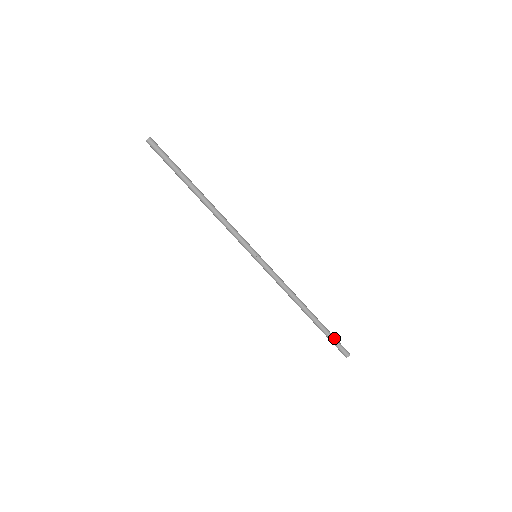
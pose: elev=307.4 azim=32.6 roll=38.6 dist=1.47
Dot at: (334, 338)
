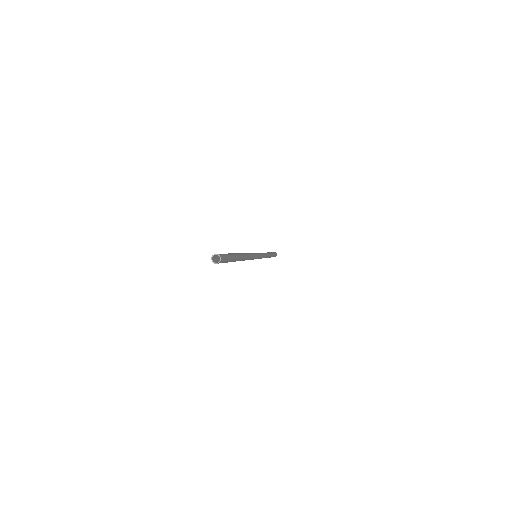
Dot at: occluded
